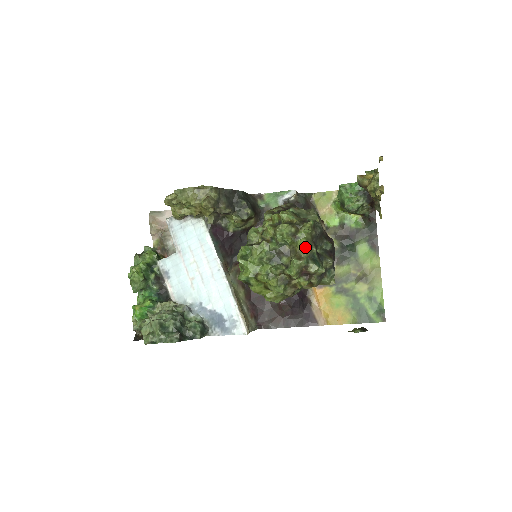
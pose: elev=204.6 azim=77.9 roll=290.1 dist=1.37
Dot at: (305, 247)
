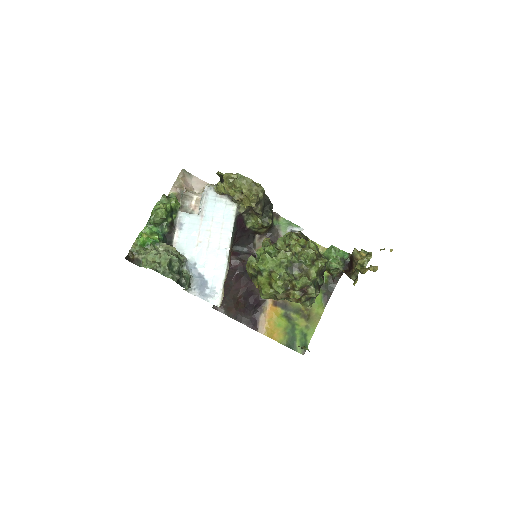
Dot at: (316, 274)
